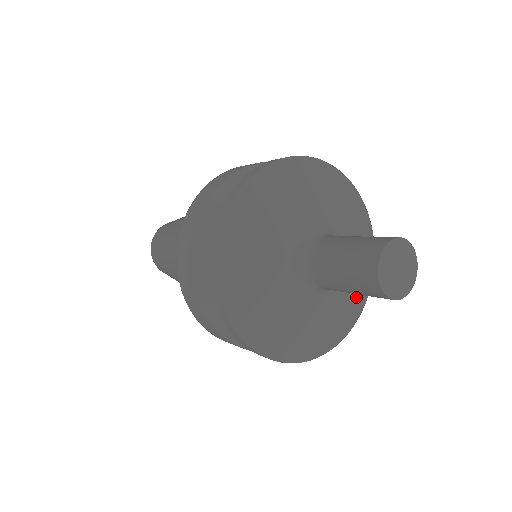
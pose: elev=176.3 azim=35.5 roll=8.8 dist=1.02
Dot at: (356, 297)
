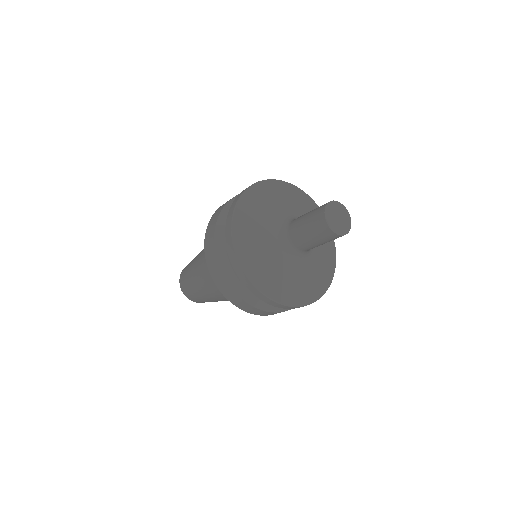
Dot at: (309, 287)
